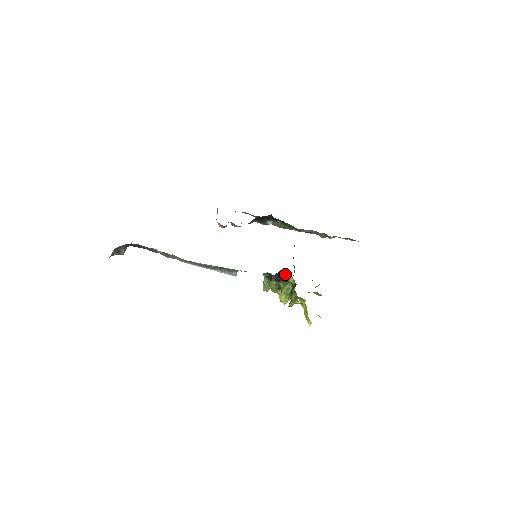
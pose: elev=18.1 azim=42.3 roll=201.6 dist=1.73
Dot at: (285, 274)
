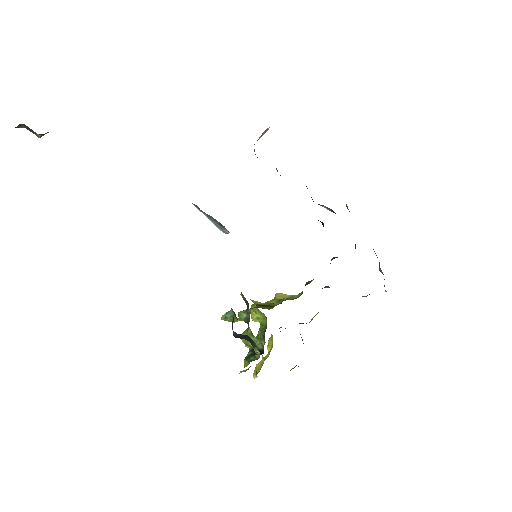
Dot at: (254, 342)
